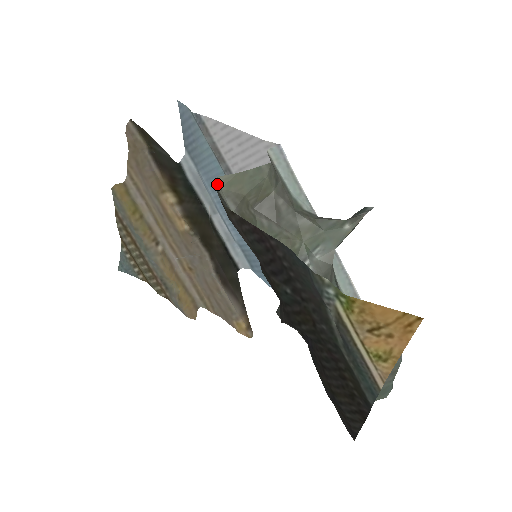
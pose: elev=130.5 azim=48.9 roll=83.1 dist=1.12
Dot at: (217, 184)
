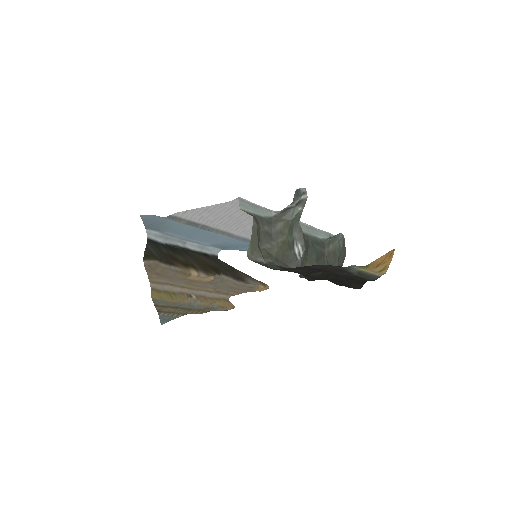
Dot at: (250, 258)
